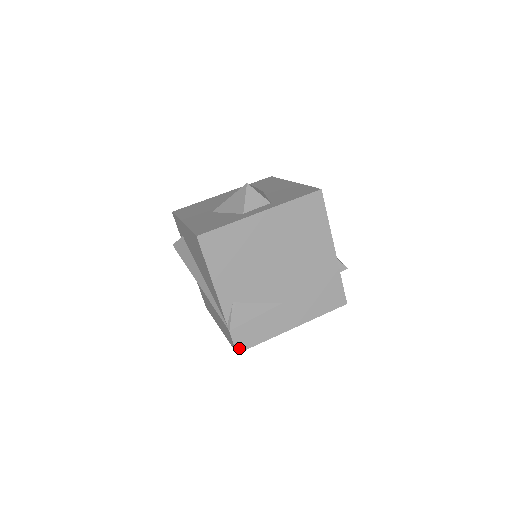
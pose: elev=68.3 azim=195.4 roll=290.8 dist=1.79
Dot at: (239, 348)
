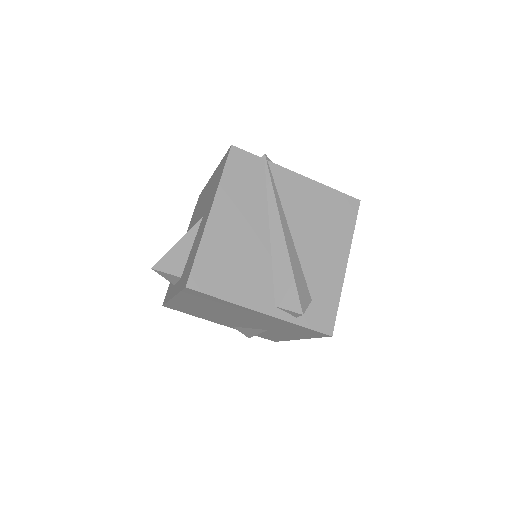
Dot at: (272, 340)
